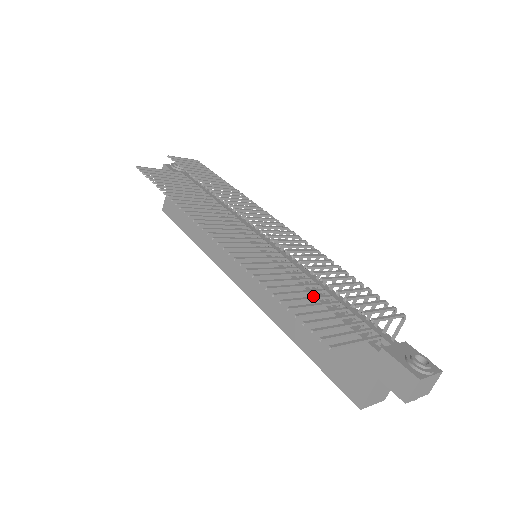
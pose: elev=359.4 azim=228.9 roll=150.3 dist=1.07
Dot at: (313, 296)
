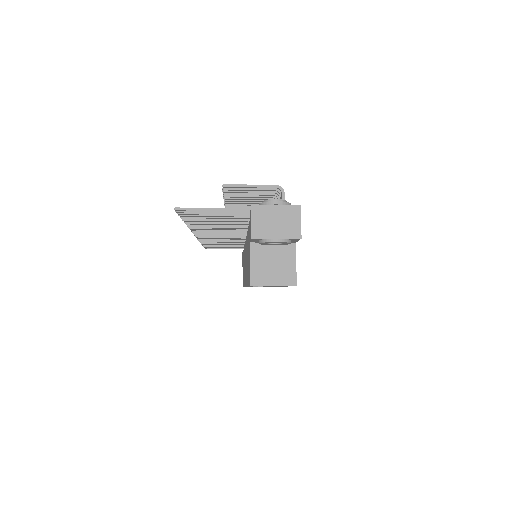
Dot at: occluded
